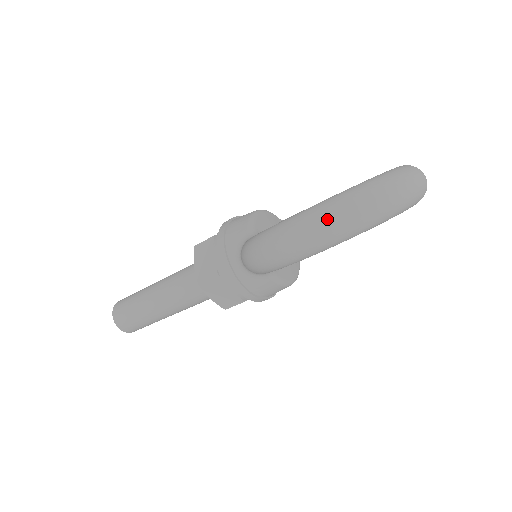
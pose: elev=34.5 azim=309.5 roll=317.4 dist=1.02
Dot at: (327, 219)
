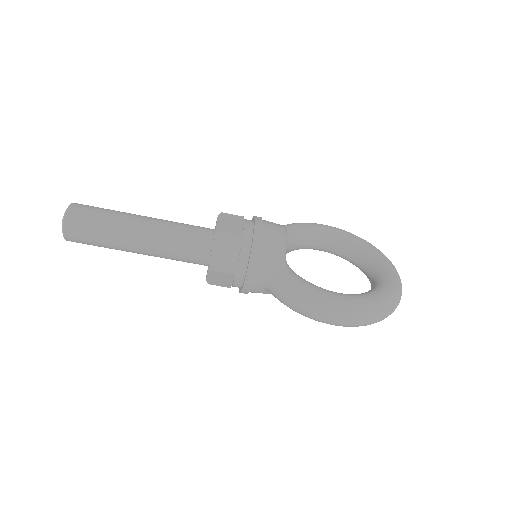
Dot at: (368, 319)
